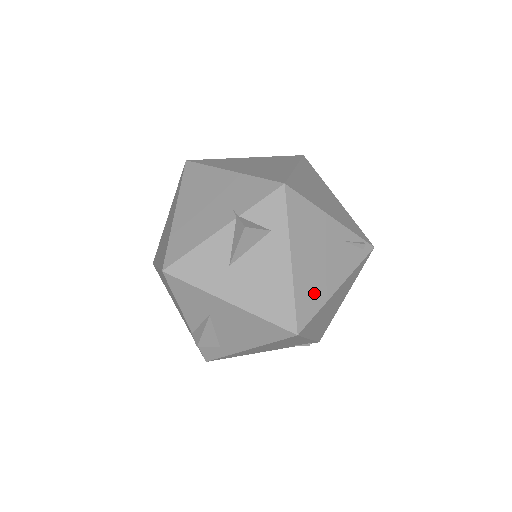
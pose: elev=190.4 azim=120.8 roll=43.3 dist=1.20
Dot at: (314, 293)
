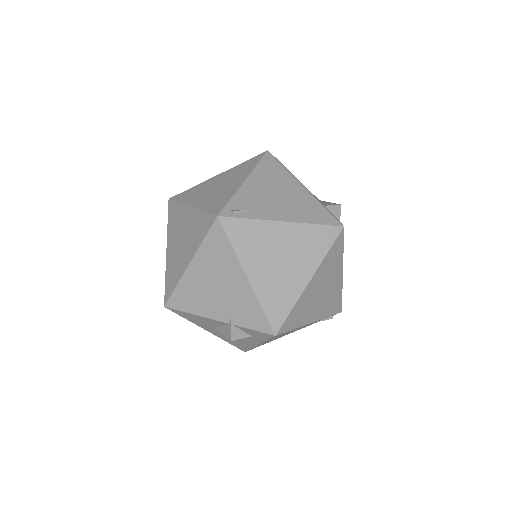
Dot at: occluded
